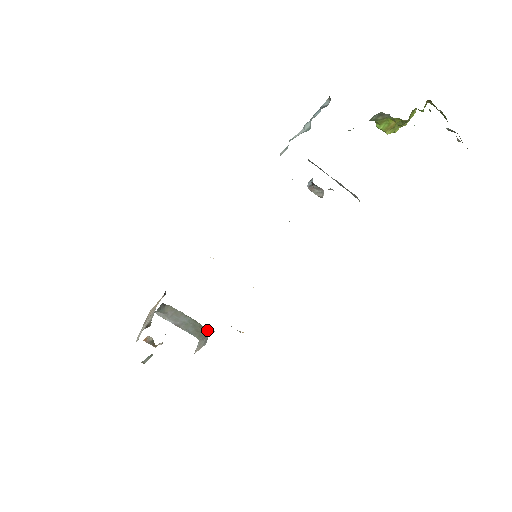
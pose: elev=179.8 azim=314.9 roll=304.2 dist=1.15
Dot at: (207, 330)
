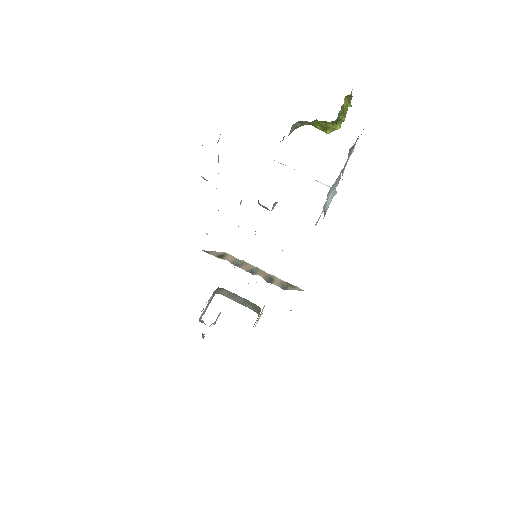
Dot at: (260, 308)
